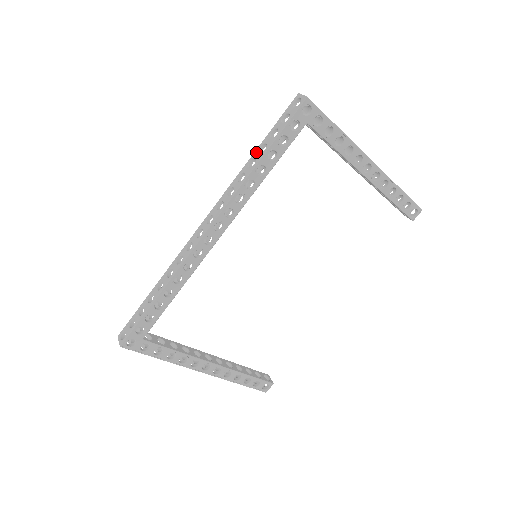
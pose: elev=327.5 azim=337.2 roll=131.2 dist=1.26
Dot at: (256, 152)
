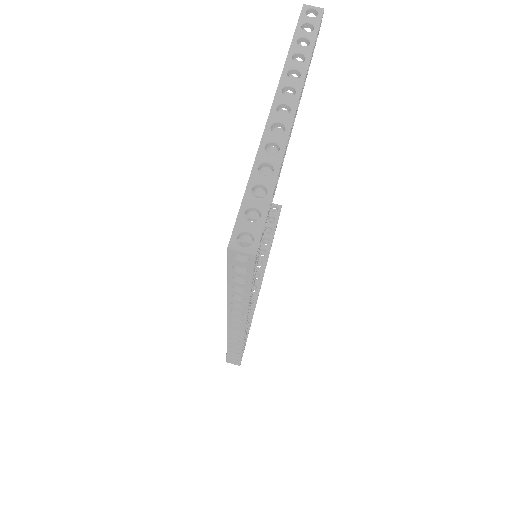
Dot at: (231, 292)
